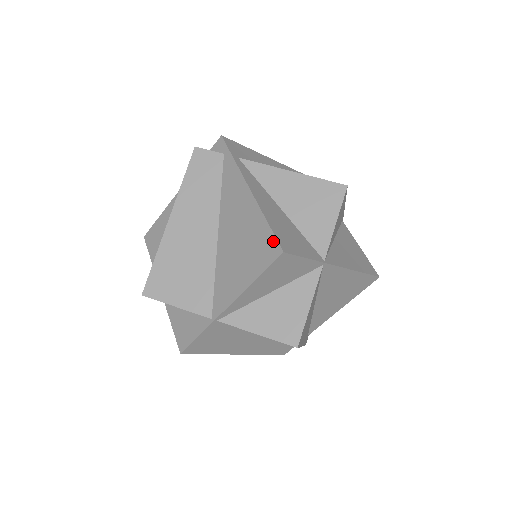
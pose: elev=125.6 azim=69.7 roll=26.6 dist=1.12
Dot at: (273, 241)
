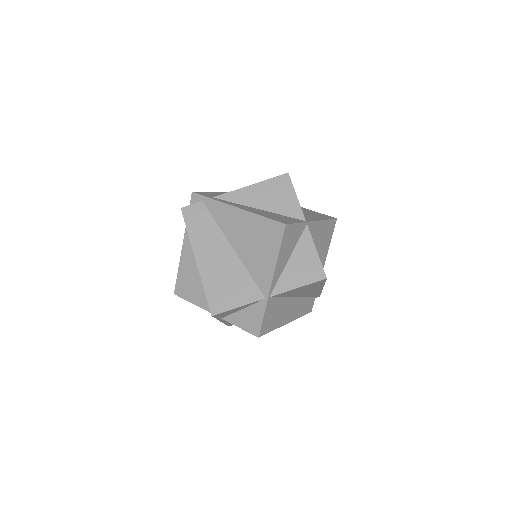
Dot at: (275, 224)
